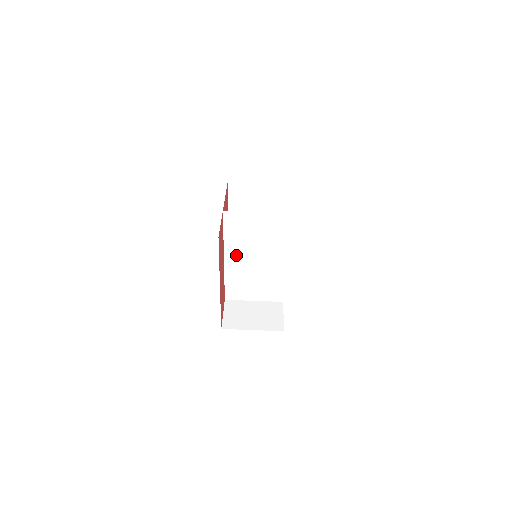
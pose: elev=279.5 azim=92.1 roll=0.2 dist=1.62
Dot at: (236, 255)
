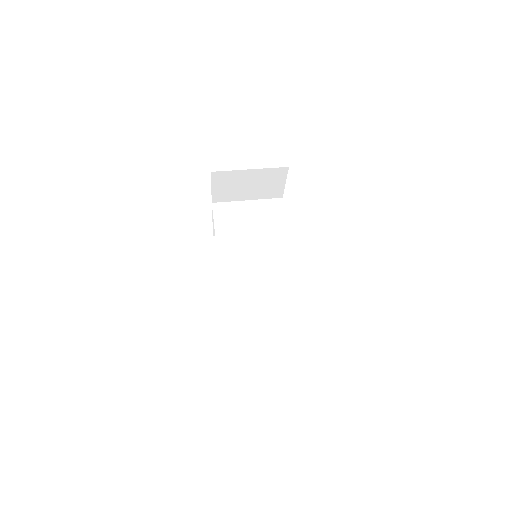
Dot at: (232, 253)
